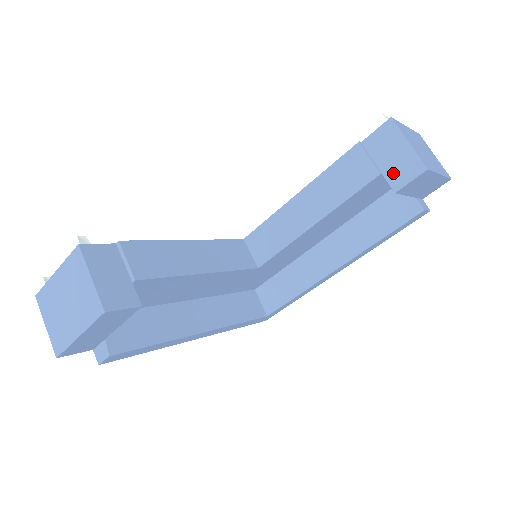
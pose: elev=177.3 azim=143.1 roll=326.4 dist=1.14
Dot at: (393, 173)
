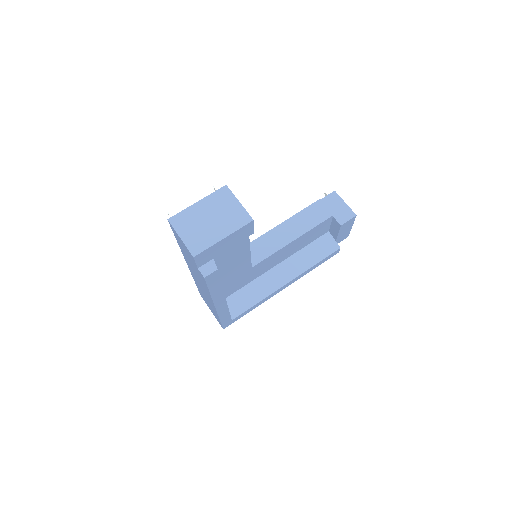
Dot at: (339, 216)
